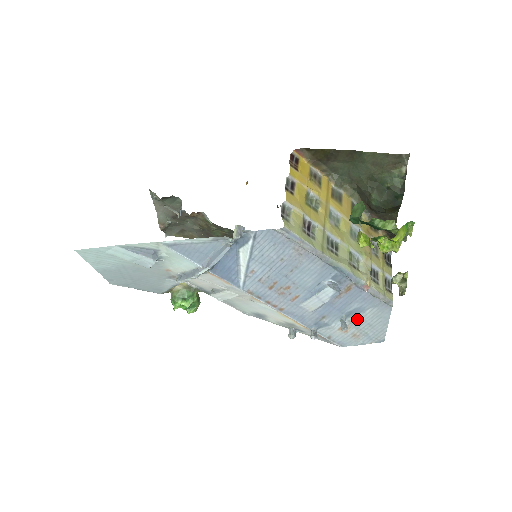
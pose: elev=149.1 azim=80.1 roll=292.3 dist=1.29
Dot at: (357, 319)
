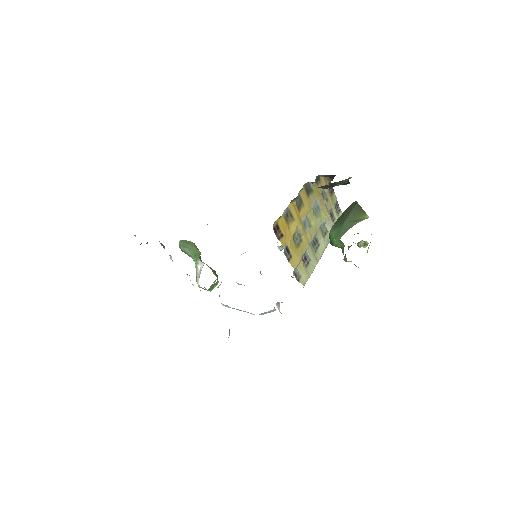
Dot at: occluded
